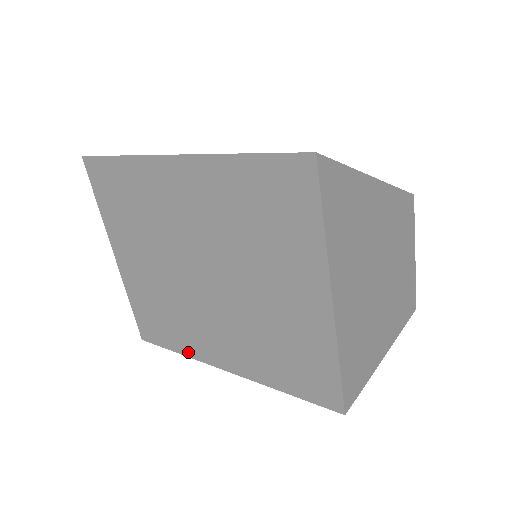
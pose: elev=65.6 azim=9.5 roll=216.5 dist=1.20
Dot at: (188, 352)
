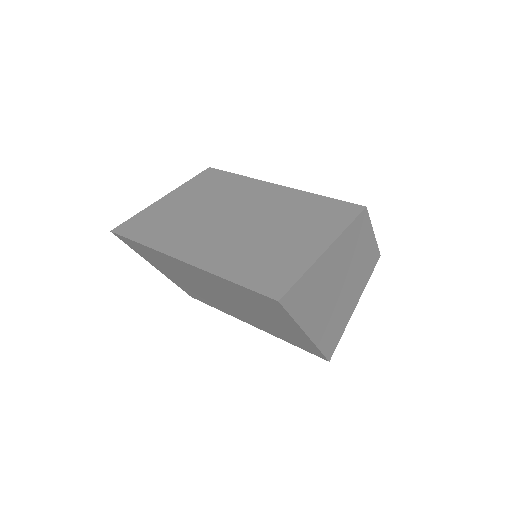
Dot at: (226, 313)
